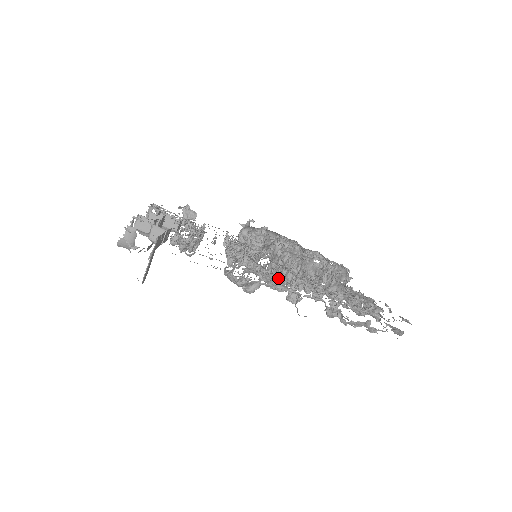
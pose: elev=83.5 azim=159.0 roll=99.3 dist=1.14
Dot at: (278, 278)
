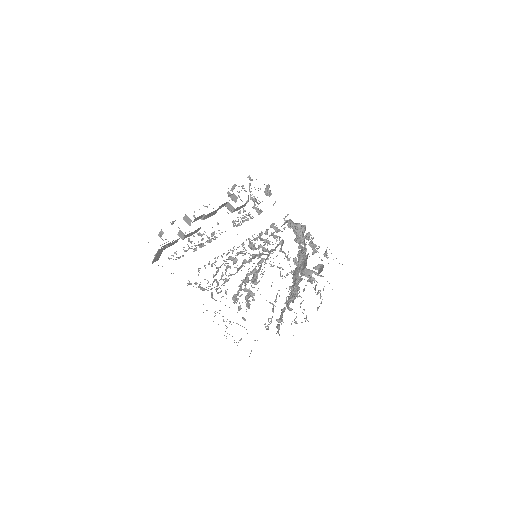
Dot at: (212, 292)
